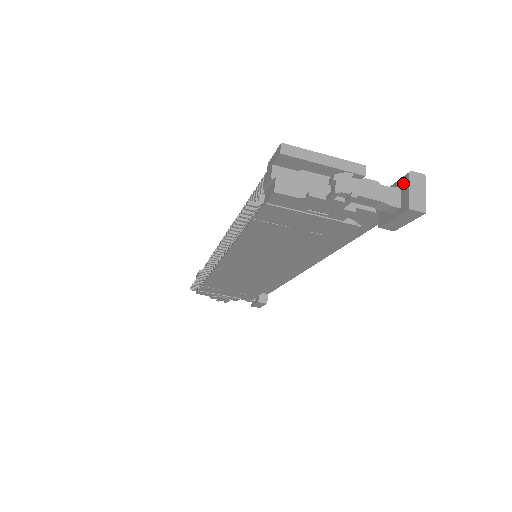
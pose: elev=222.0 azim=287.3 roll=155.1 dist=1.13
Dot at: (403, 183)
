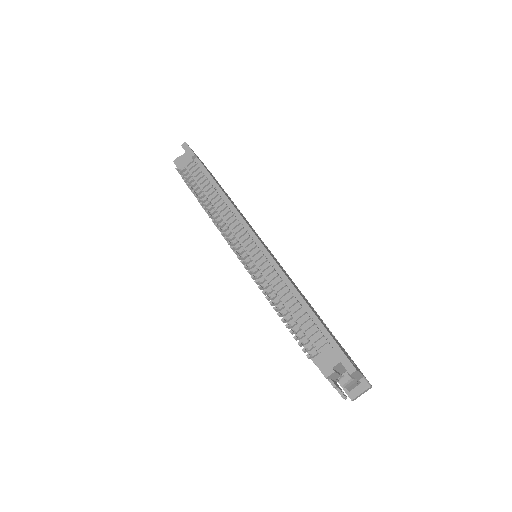
Dot at: (363, 385)
